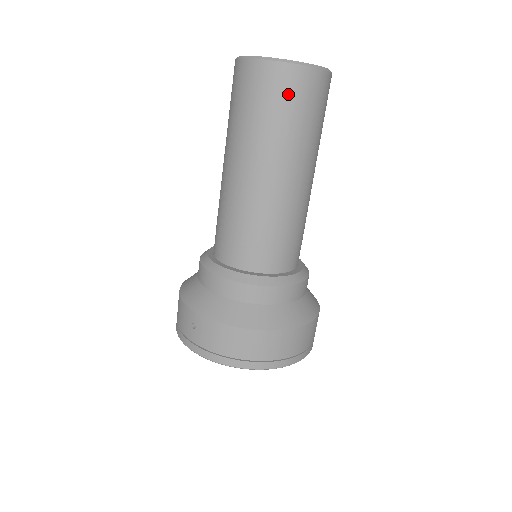
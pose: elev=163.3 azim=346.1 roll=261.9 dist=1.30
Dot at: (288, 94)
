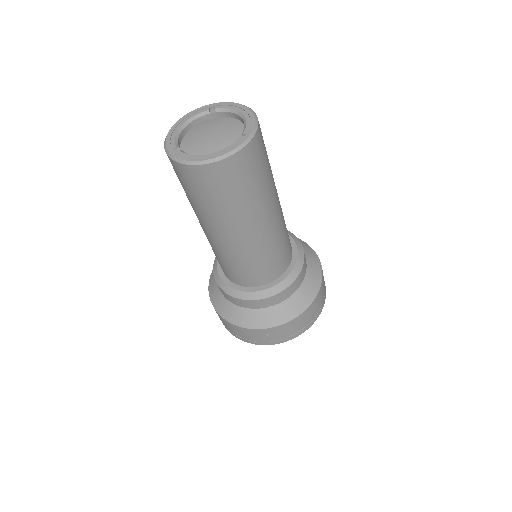
Dot at: (253, 166)
